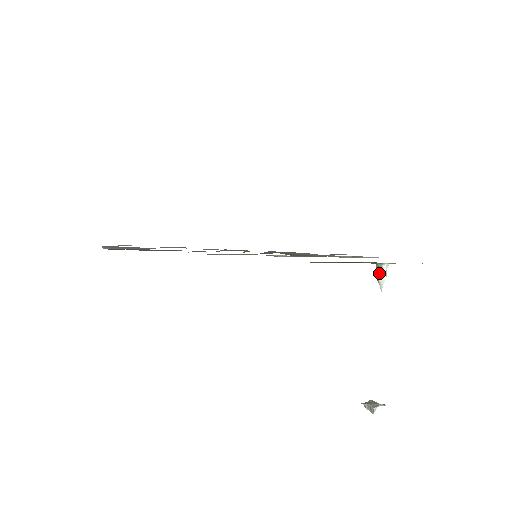
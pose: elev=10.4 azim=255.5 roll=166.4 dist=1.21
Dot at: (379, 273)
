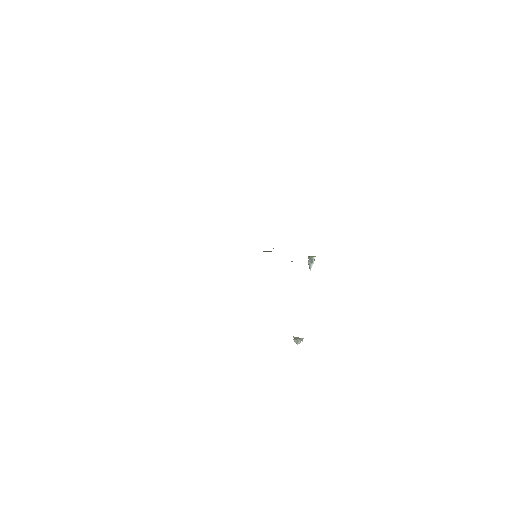
Dot at: (312, 262)
